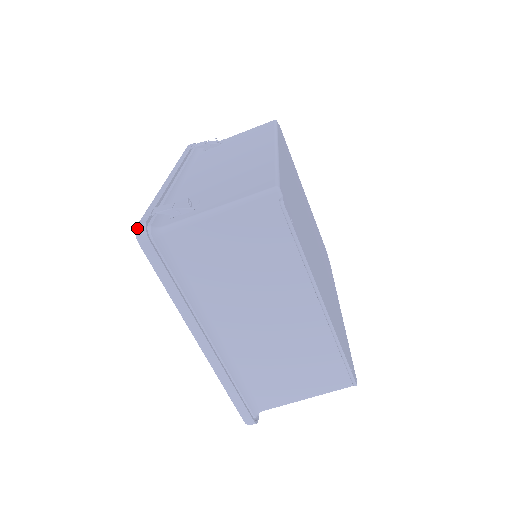
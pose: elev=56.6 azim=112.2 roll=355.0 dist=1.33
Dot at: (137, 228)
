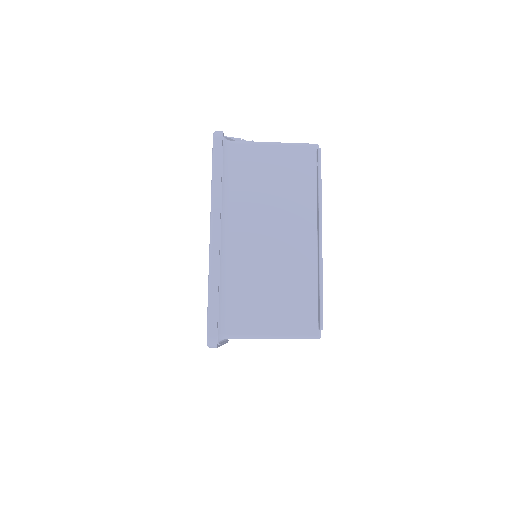
Dot at: (216, 131)
